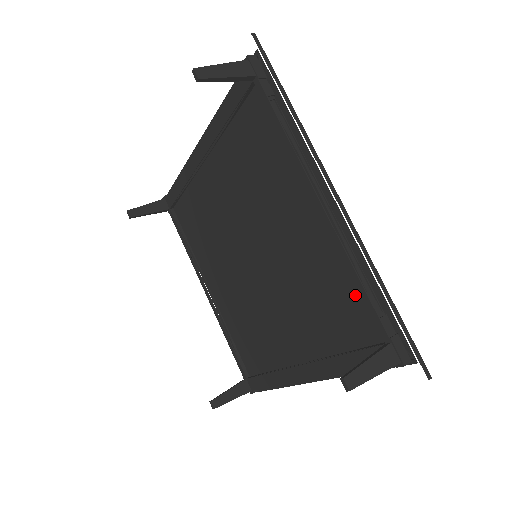
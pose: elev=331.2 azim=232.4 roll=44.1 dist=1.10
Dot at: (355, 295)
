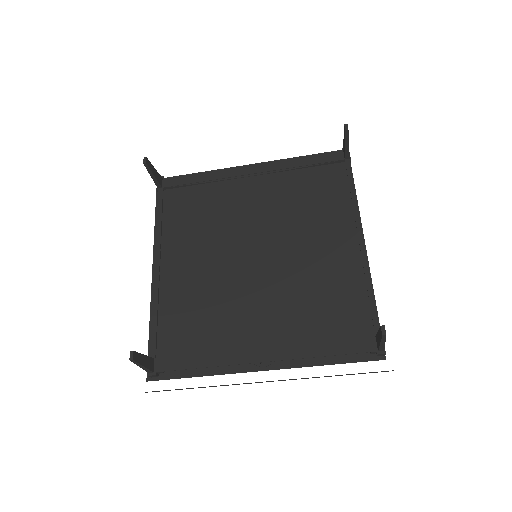
Dot at: (359, 302)
